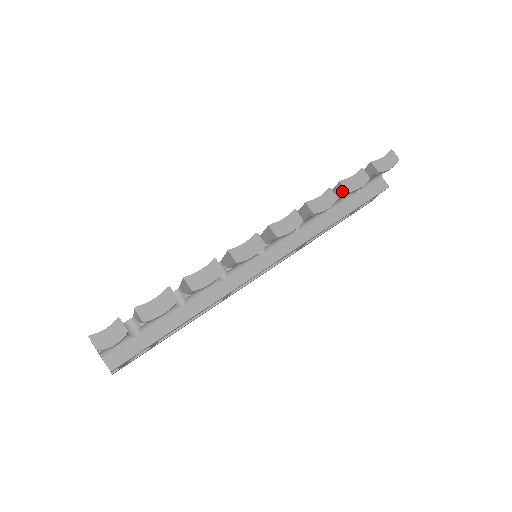
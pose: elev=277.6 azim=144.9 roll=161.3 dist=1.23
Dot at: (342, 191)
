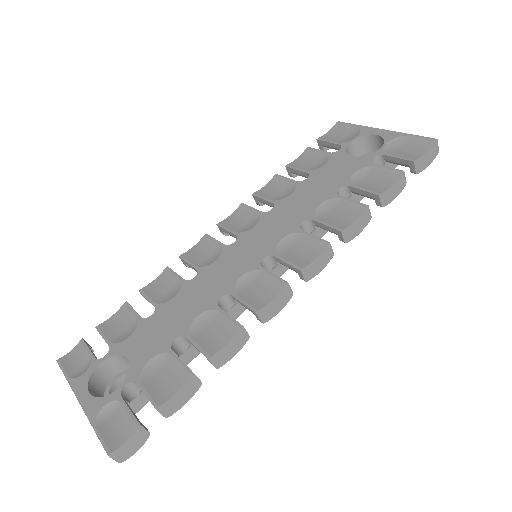
Dot at: (375, 202)
